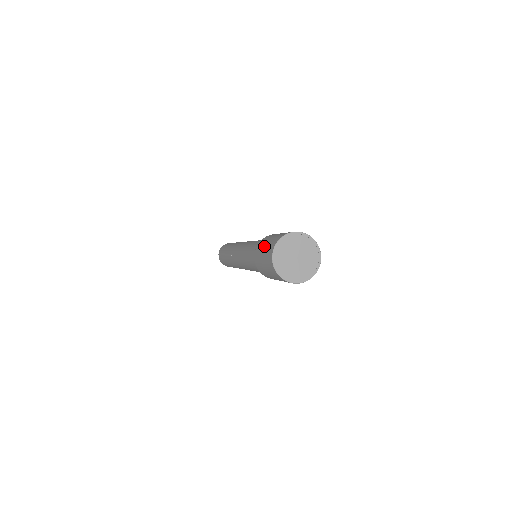
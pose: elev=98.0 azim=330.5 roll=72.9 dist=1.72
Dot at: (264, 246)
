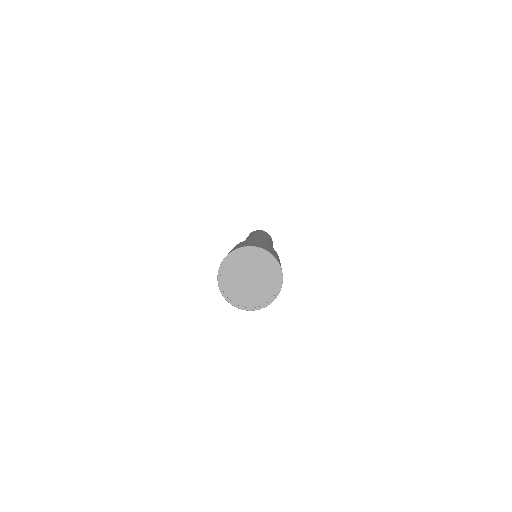
Dot at: (247, 242)
